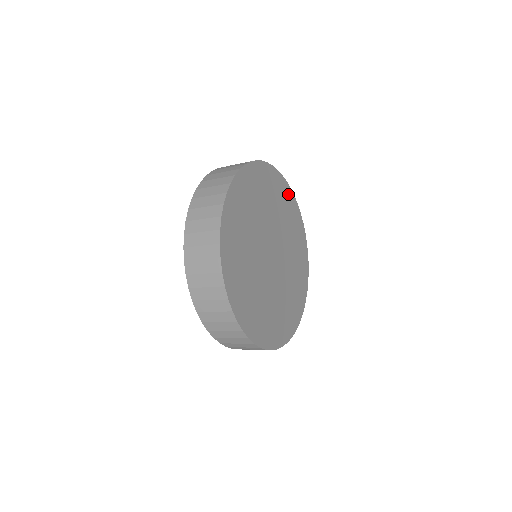
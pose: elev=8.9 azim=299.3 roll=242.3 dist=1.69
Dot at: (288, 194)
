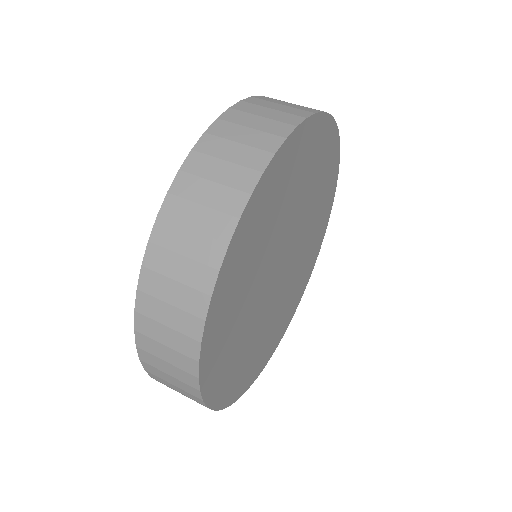
Dot at: (321, 131)
